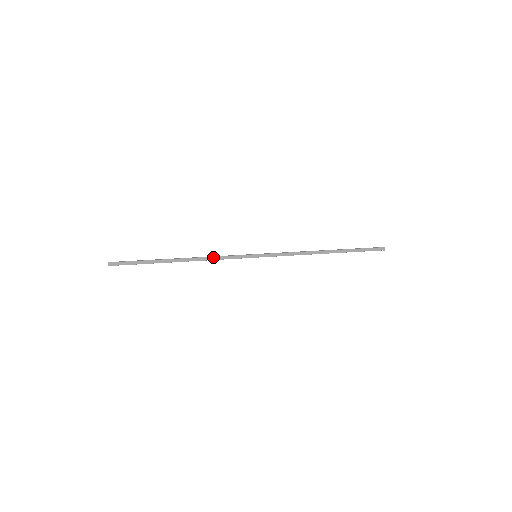
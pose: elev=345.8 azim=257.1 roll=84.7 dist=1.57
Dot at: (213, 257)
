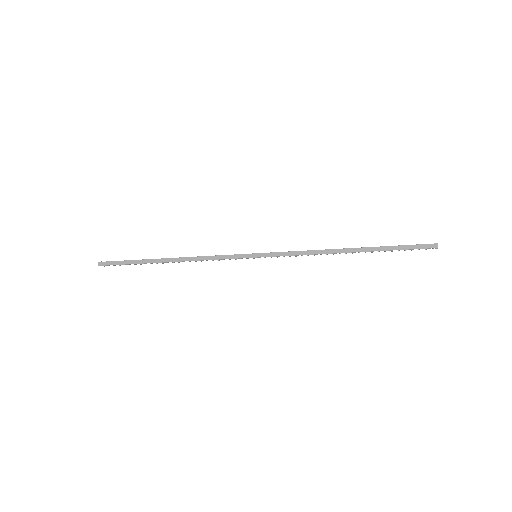
Dot at: (205, 257)
